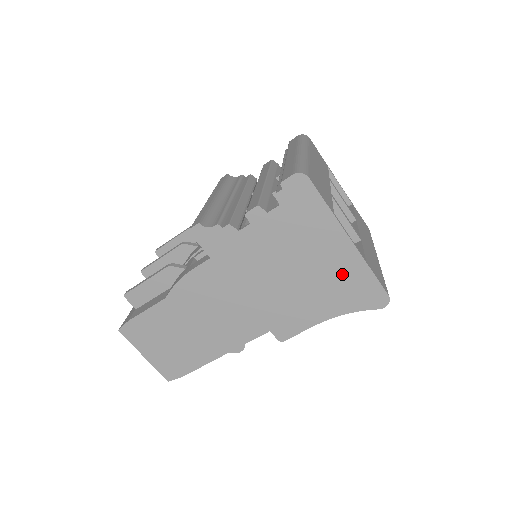
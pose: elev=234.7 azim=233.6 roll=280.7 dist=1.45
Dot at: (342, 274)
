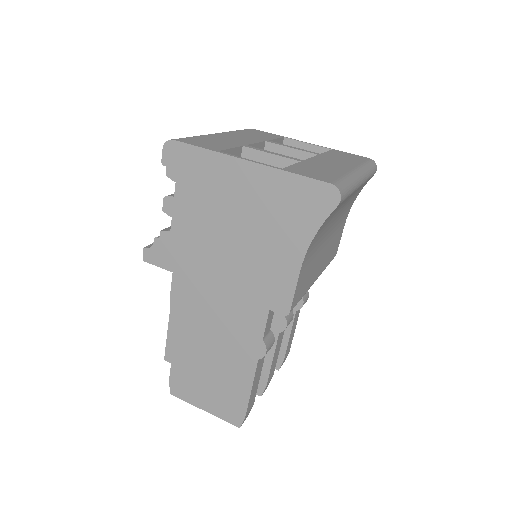
Dot at: (272, 199)
